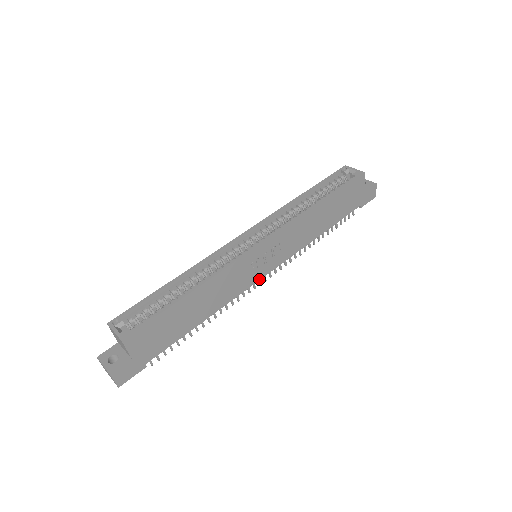
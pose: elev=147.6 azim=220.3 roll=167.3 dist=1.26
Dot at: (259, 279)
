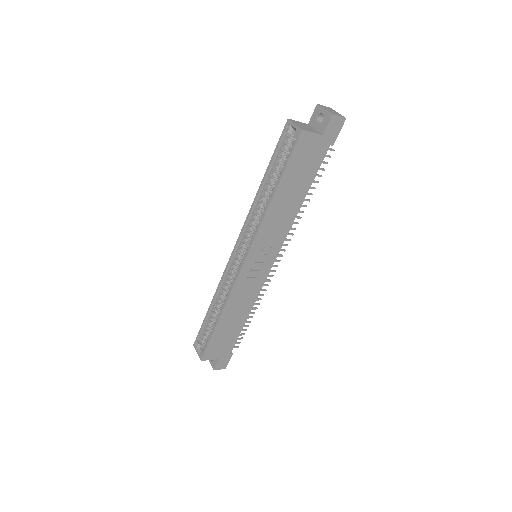
Dot at: (269, 271)
